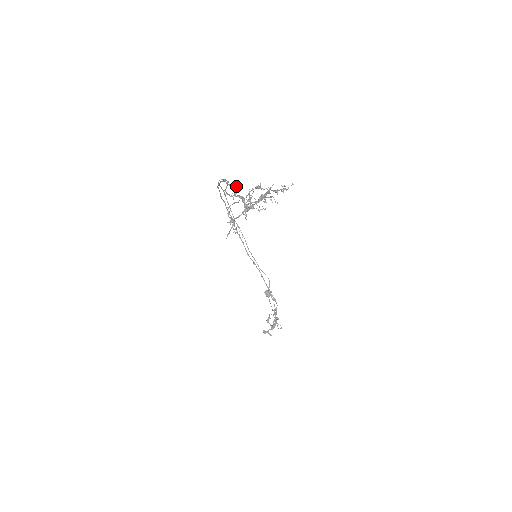
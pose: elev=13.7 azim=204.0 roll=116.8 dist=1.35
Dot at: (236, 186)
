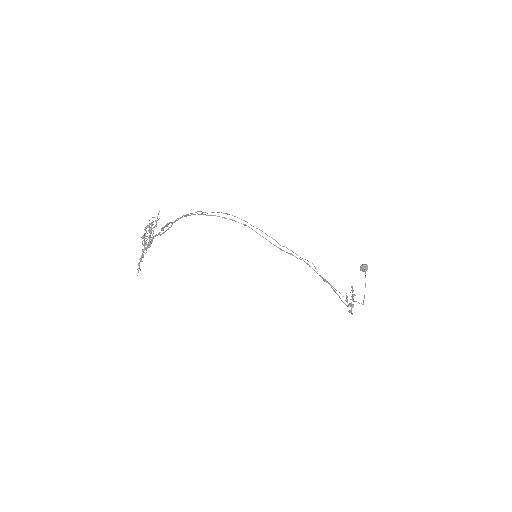
Dot at: (166, 224)
